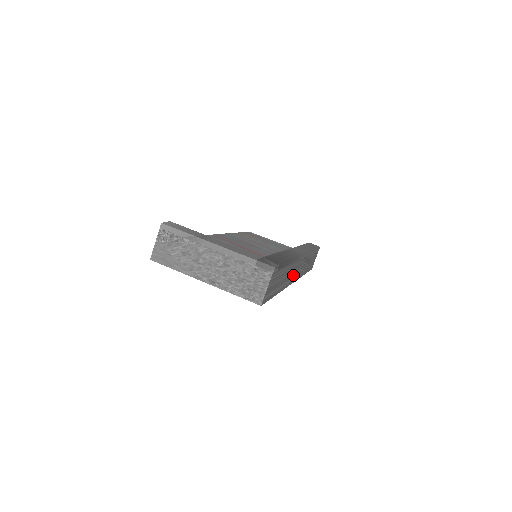
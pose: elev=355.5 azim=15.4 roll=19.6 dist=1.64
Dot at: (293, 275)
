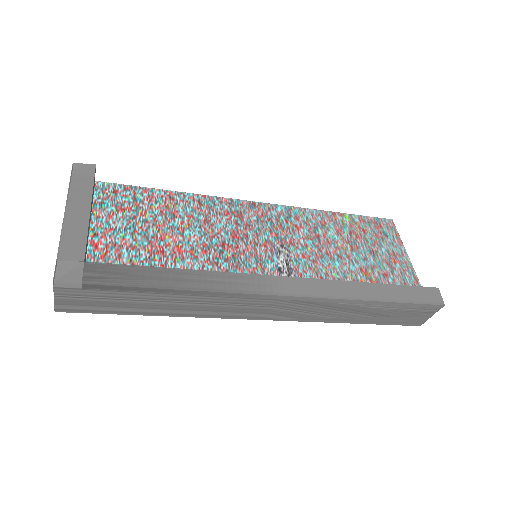
Dot at: (241, 310)
